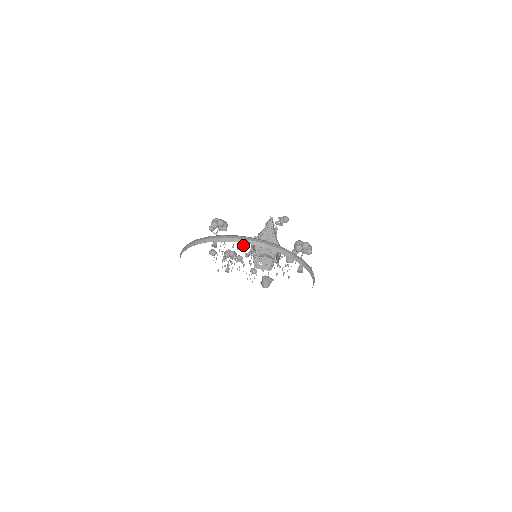
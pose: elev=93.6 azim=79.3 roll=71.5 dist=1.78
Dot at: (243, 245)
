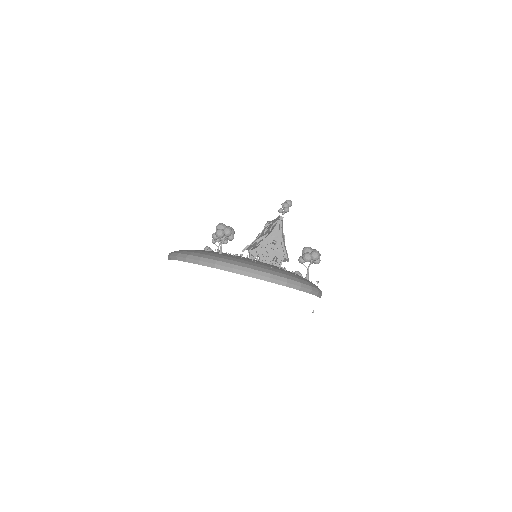
Dot at: occluded
